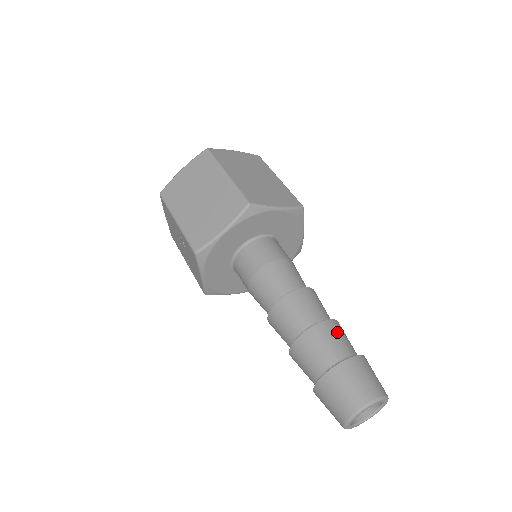
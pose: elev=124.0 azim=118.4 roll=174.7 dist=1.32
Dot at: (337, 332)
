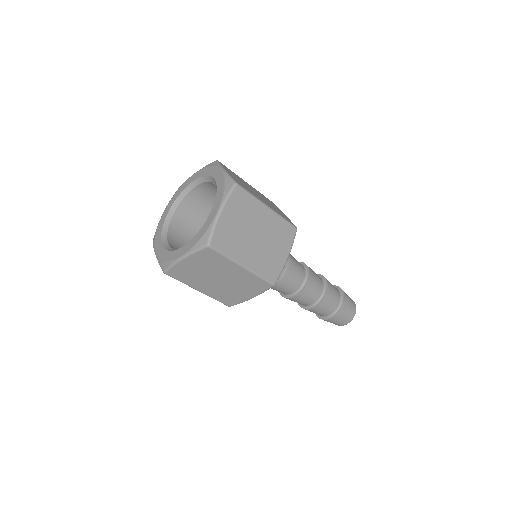
Dot at: (331, 297)
